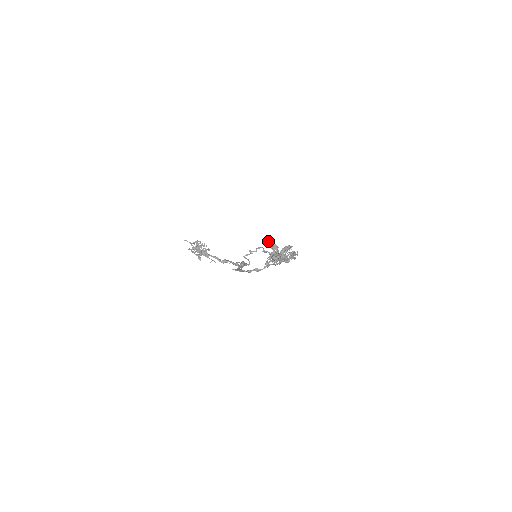
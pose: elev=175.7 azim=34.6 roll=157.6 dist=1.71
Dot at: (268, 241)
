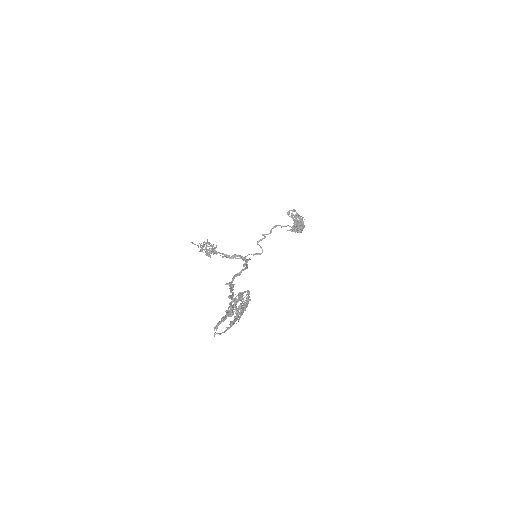
Dot at: (289, 211)
